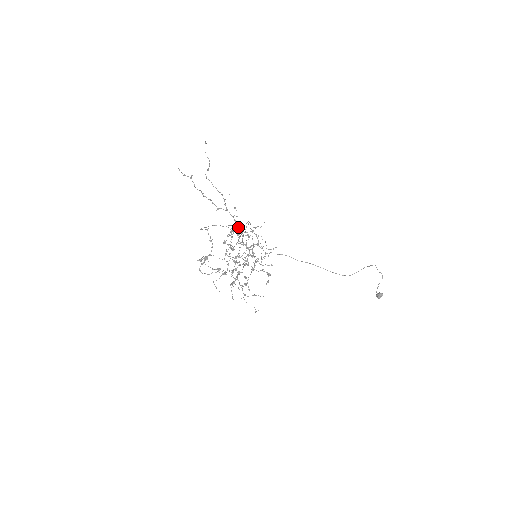
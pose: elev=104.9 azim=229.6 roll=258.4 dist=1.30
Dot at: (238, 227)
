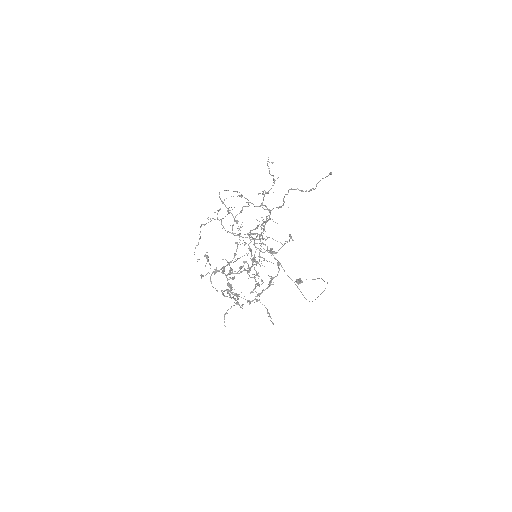
Dot at: occluded
